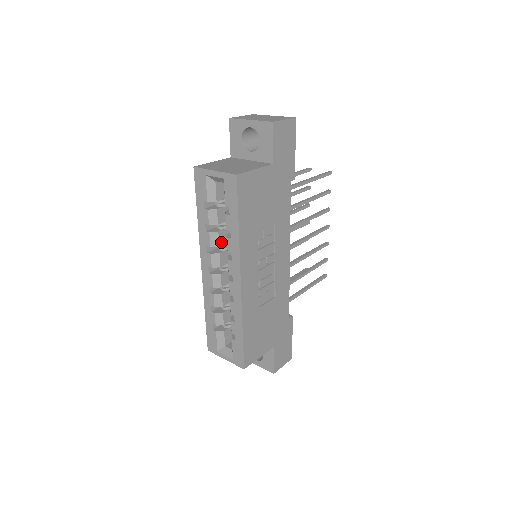
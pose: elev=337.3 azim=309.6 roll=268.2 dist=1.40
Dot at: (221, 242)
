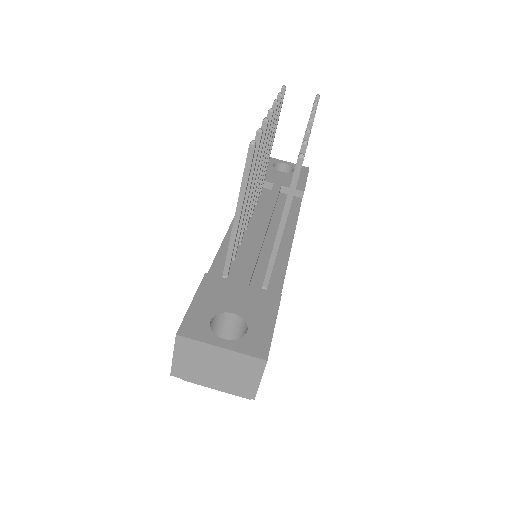
Dot at: occluded
